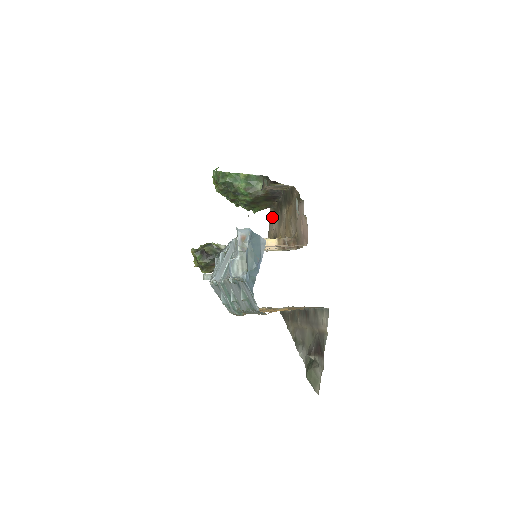
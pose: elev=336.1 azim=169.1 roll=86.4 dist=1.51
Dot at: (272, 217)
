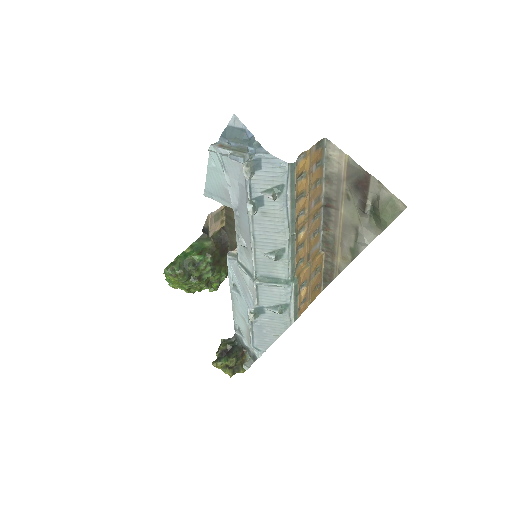
Dot at: occluded
